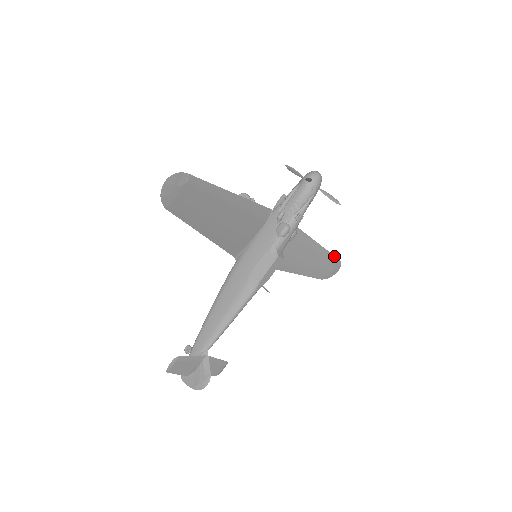
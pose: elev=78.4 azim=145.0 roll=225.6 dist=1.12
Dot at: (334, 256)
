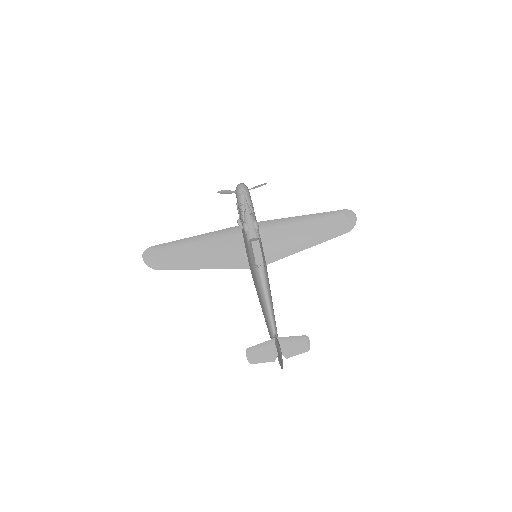
Dot at: (335, 211)
